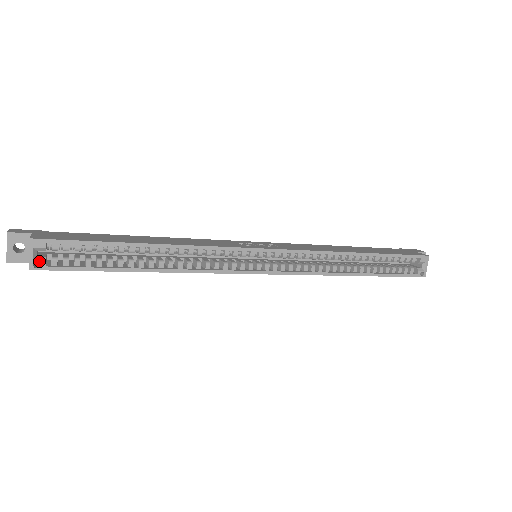
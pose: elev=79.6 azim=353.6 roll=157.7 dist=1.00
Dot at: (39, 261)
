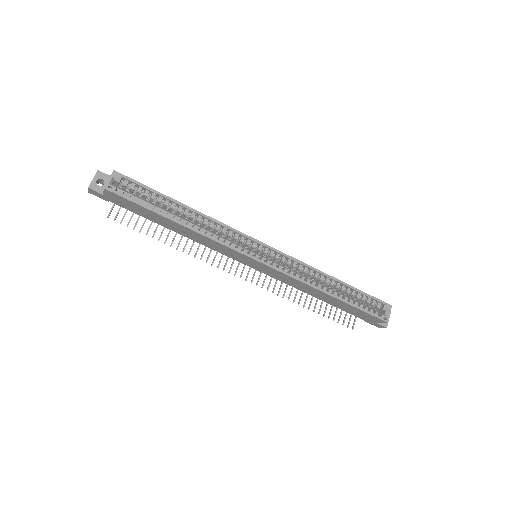
Dot at: (113, 186)
